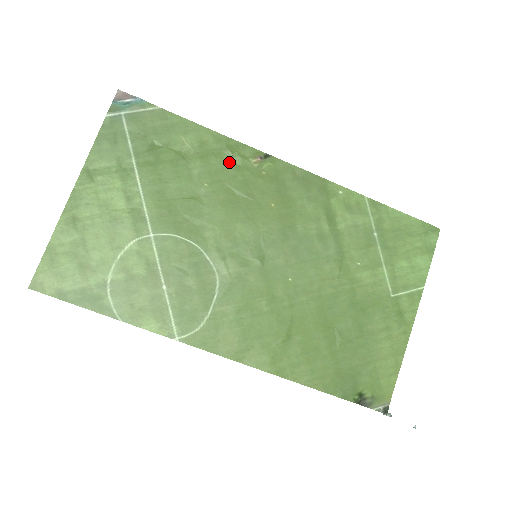
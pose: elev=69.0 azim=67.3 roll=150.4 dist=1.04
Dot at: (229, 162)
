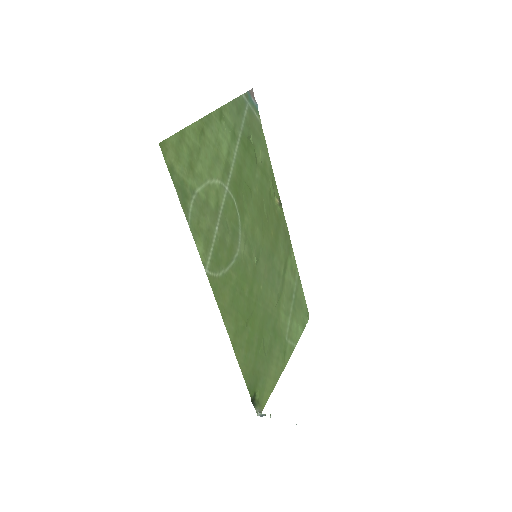
Dot at: (269, 188)
